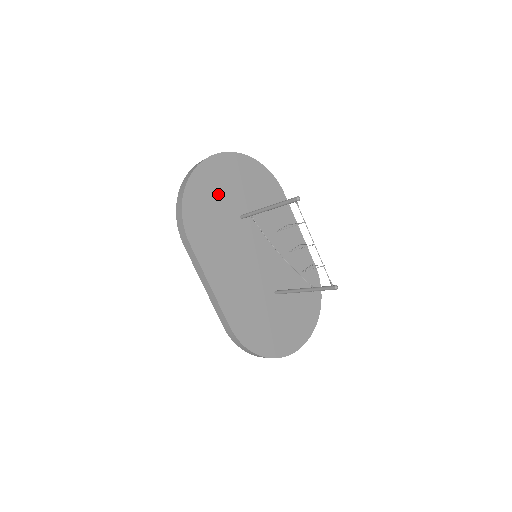
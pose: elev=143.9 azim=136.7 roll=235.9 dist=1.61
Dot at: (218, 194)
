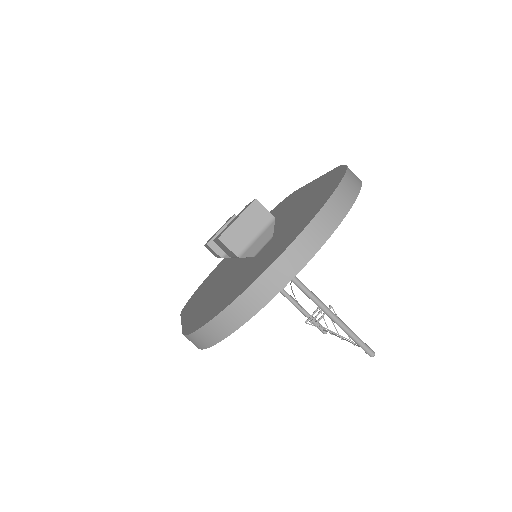
Dot at: occluded
